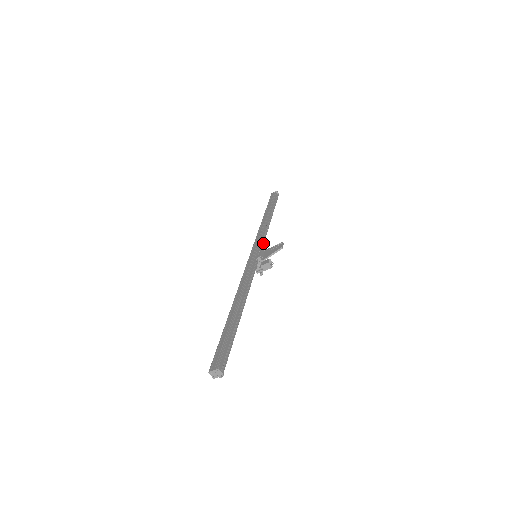
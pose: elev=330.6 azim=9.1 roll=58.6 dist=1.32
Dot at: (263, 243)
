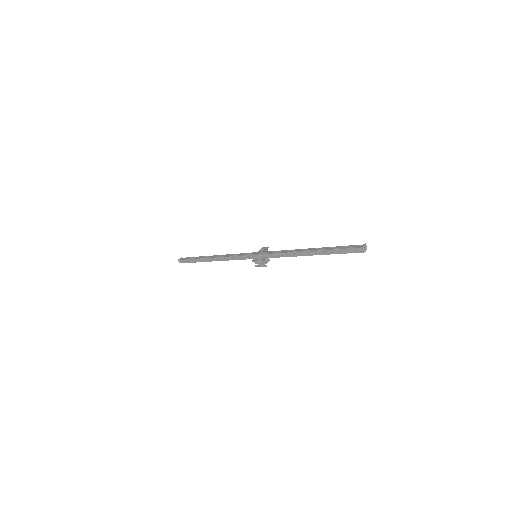
Dot at: occluded
